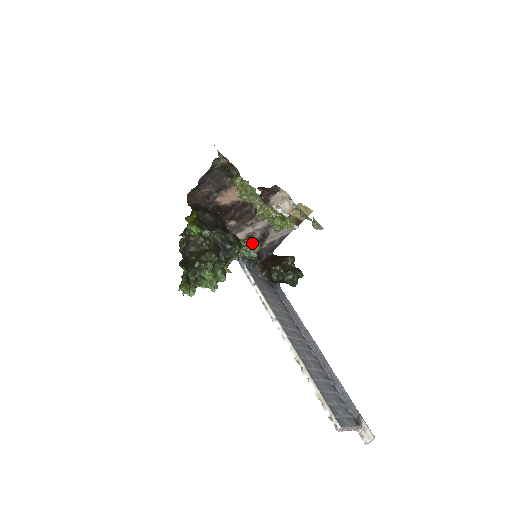
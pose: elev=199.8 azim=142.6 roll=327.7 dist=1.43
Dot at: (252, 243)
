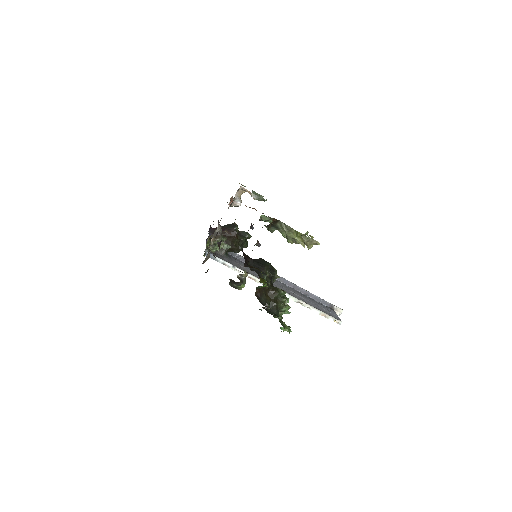
Dot at: (223, 239)
